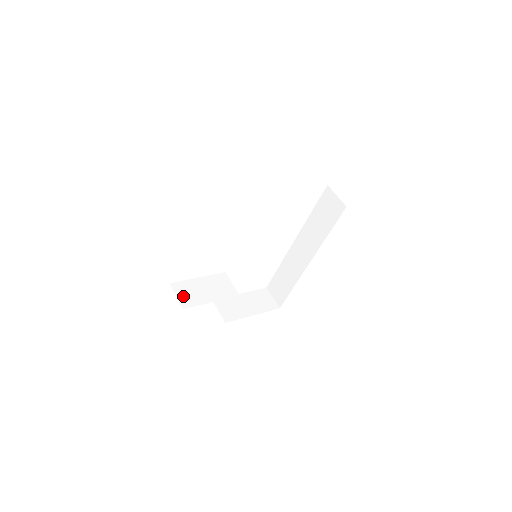
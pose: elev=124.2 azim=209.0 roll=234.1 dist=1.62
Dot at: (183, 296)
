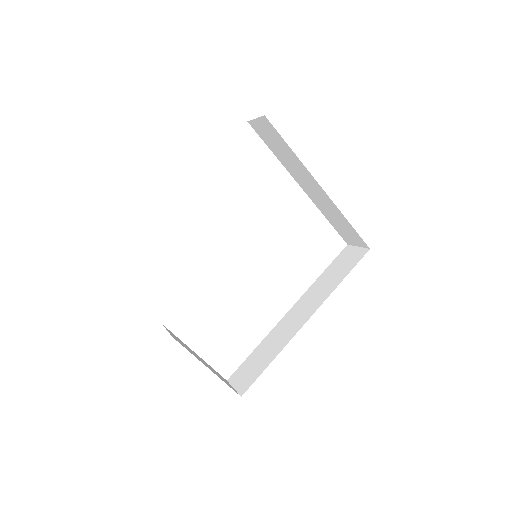
Dot at: occluded
